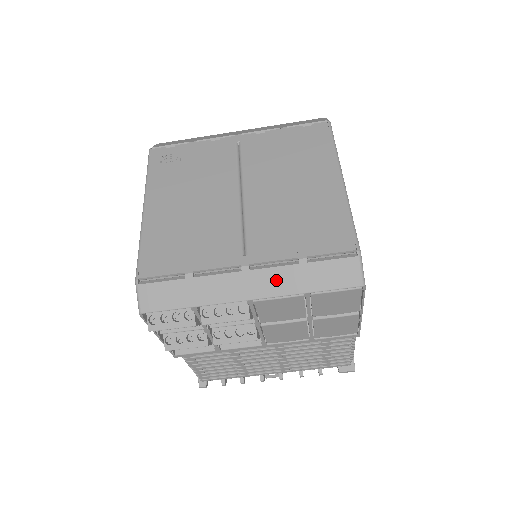
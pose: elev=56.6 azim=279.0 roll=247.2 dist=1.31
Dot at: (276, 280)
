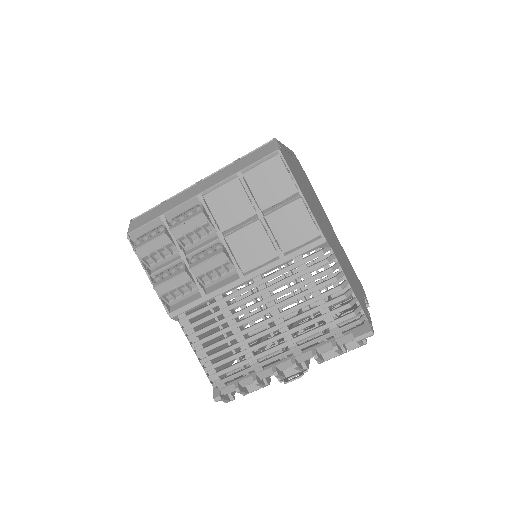
Dot at: (218, 177)
